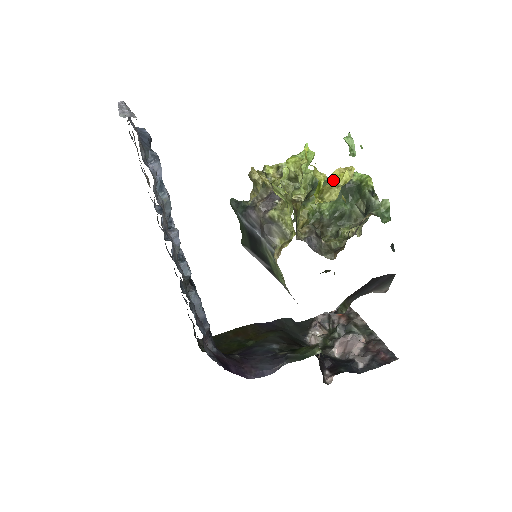
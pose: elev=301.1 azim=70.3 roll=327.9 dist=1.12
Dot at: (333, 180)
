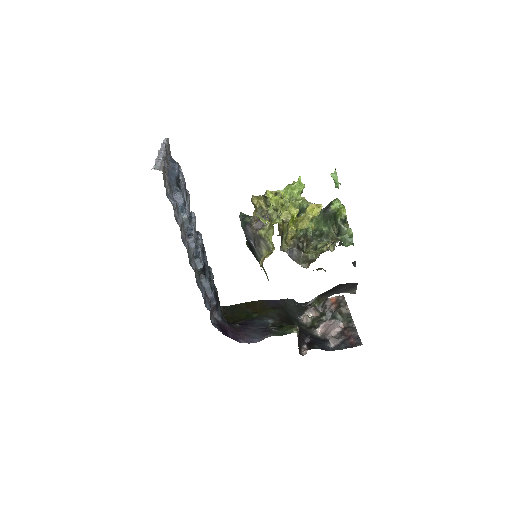
Dot at: (307, 213)
